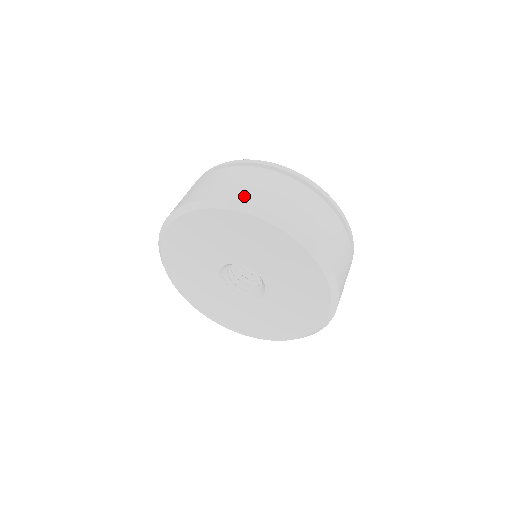
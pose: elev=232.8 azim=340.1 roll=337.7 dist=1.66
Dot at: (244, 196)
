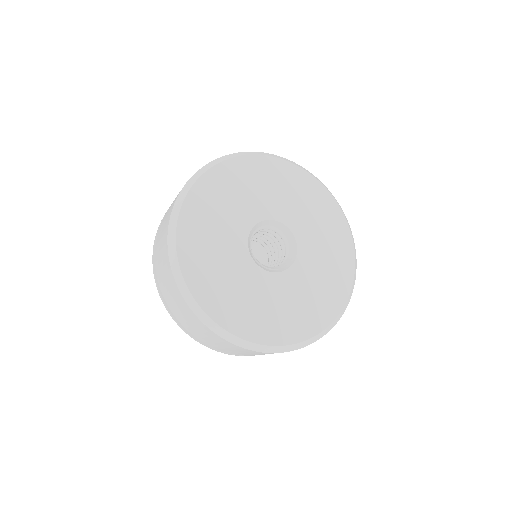
Dot at: occluded
